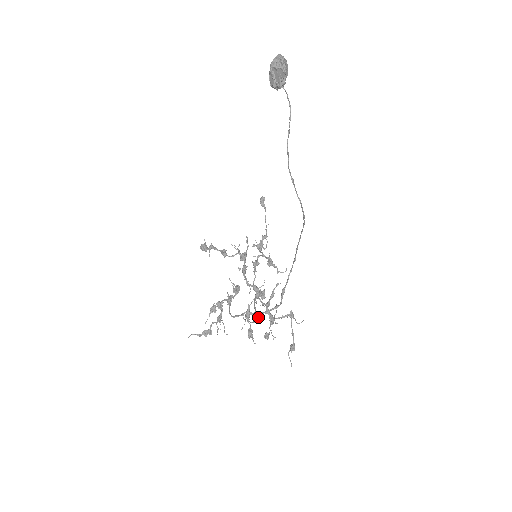
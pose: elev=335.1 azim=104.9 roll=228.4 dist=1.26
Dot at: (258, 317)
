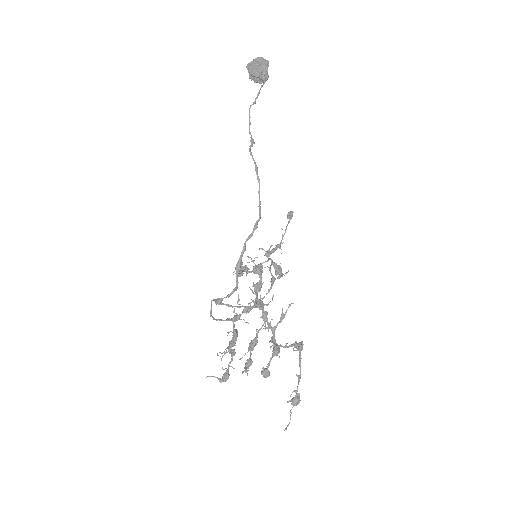
Dot at: (218, 303)
